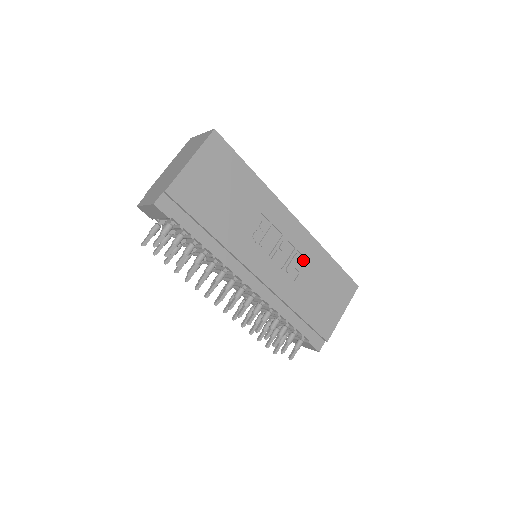
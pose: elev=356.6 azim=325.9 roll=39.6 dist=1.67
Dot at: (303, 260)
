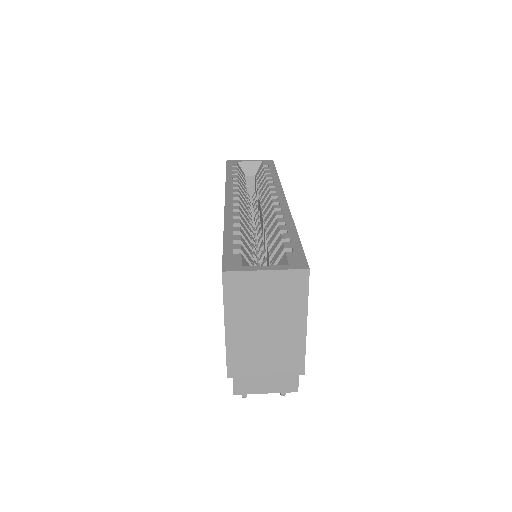
Dot at: occluded
